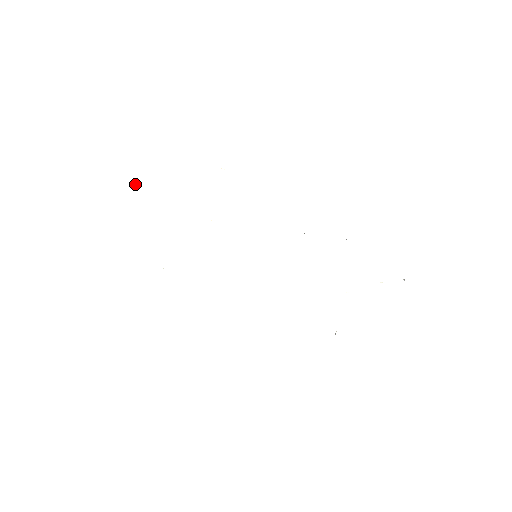
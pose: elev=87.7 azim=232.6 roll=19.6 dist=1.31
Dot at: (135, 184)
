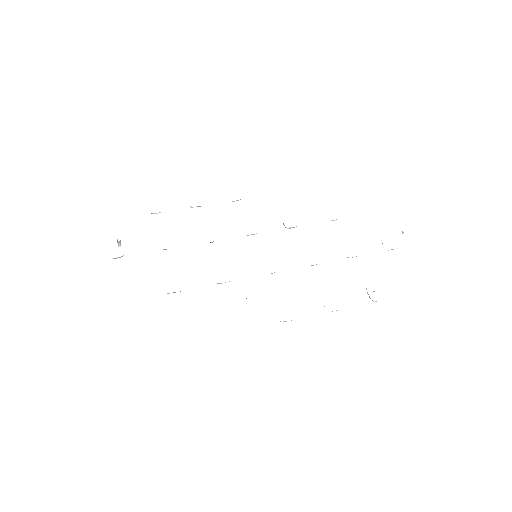
Dot at: (119, 242)
